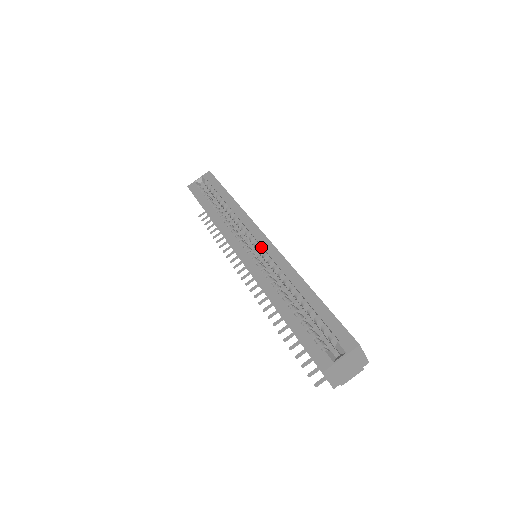
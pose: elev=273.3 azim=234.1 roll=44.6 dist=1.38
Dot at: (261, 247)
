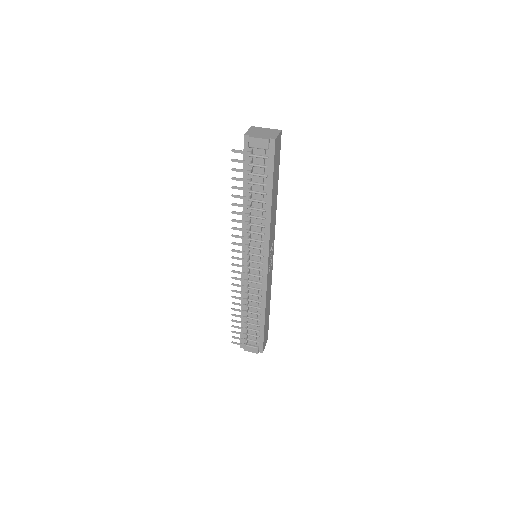
Dot at: occluded
